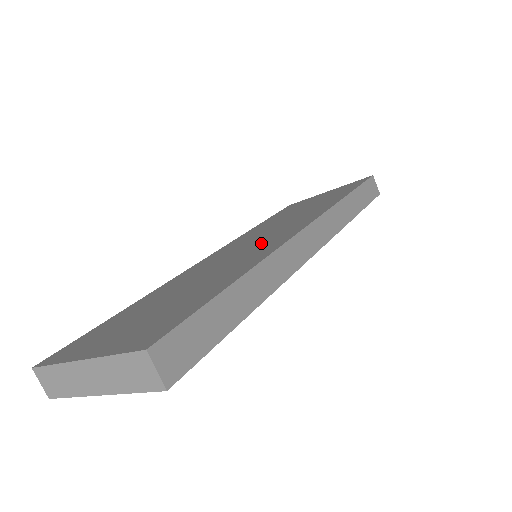
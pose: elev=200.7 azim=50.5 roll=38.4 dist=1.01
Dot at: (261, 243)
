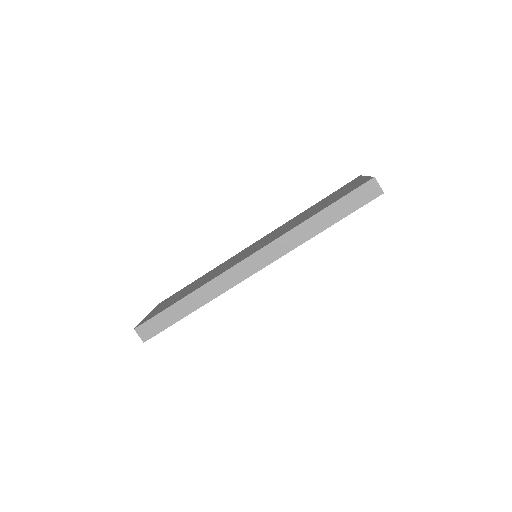
Dot at: (243, 256)
